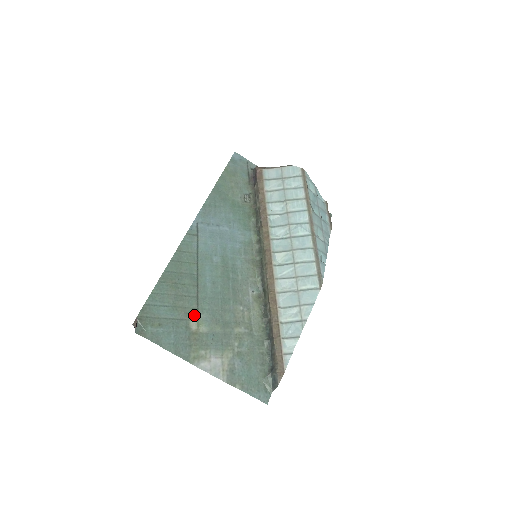
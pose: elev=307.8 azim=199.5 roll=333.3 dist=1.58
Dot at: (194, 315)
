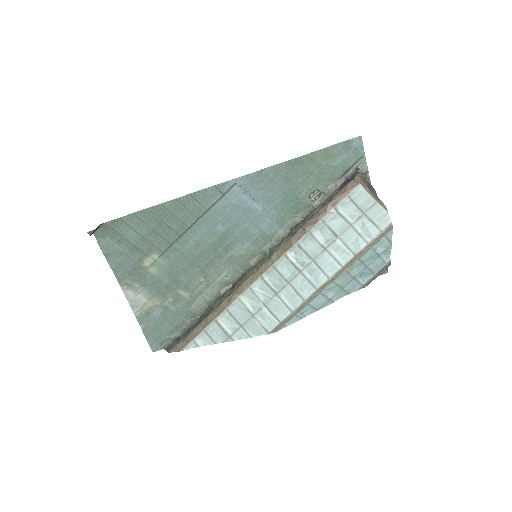
Dot at: (156, 255)
